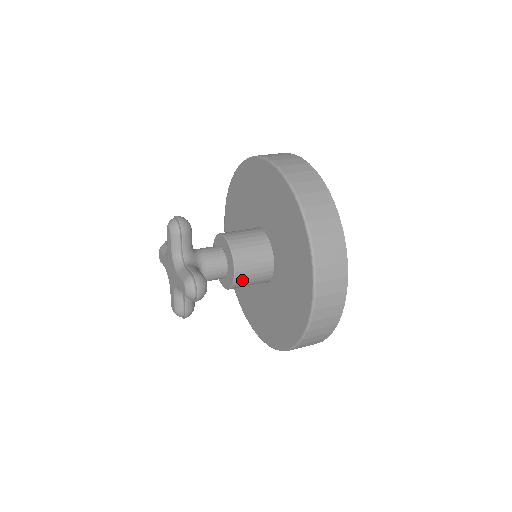
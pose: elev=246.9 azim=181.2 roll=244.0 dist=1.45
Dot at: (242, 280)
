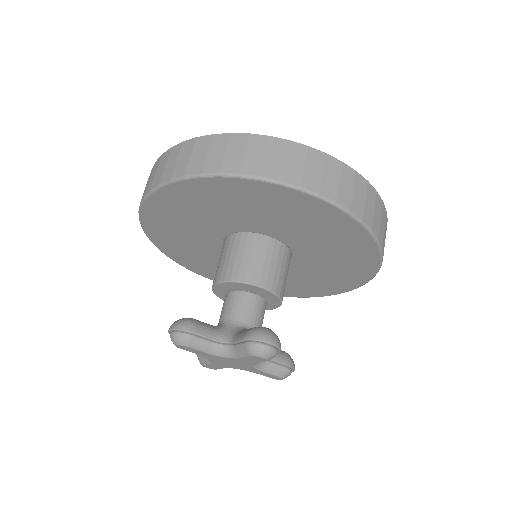
Dot at: occluded
